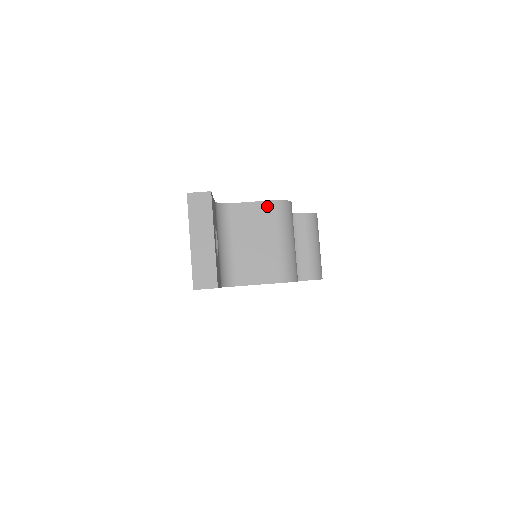
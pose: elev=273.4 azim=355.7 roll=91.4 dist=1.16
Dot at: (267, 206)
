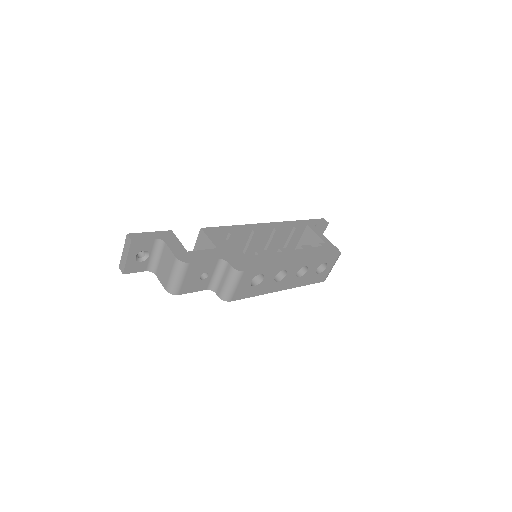
Dot at: (173, 257)
